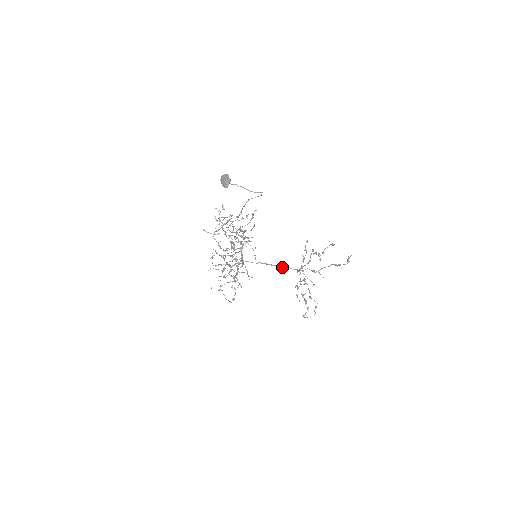
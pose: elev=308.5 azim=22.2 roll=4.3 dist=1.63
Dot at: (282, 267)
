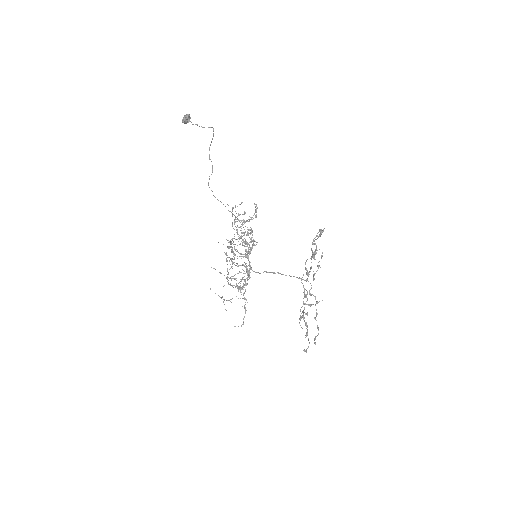
Dot at: (282, 274)
